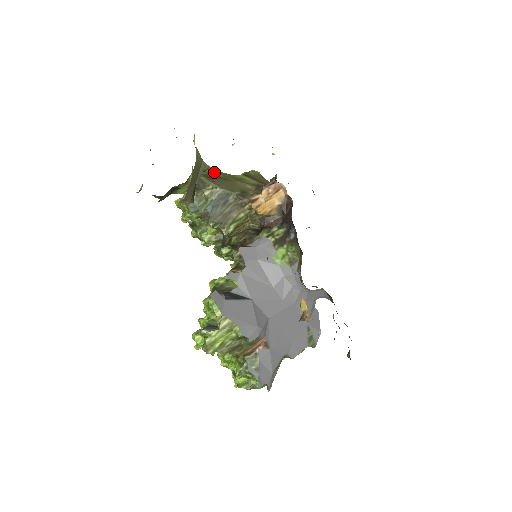
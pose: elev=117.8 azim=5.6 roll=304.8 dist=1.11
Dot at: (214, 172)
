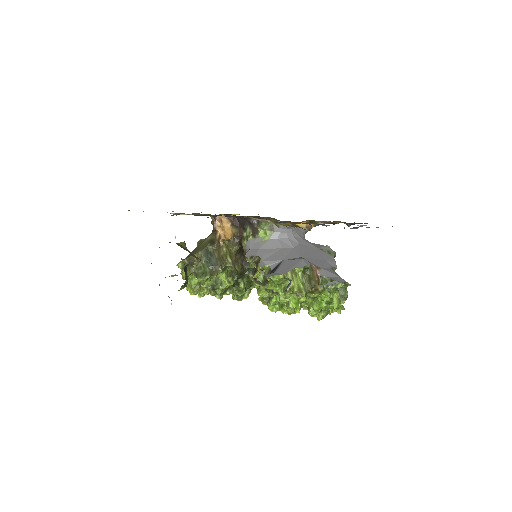
Dot at: occluded
